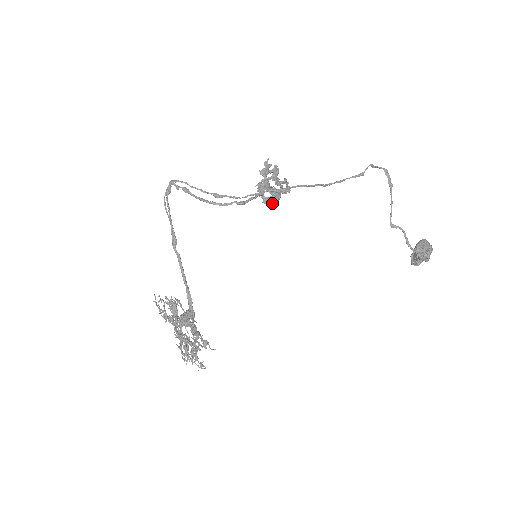
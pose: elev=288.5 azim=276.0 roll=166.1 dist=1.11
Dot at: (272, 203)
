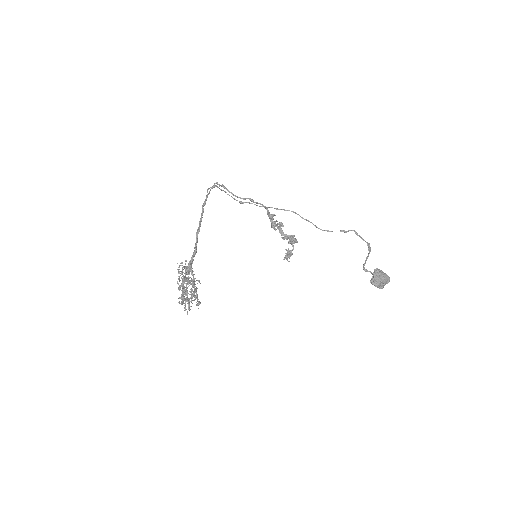
Dot at: (284, 257)
